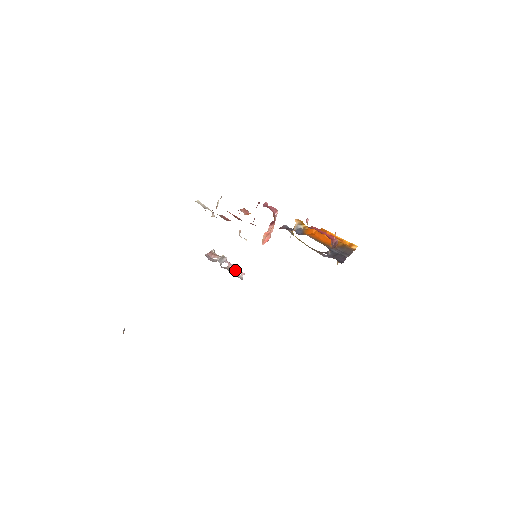
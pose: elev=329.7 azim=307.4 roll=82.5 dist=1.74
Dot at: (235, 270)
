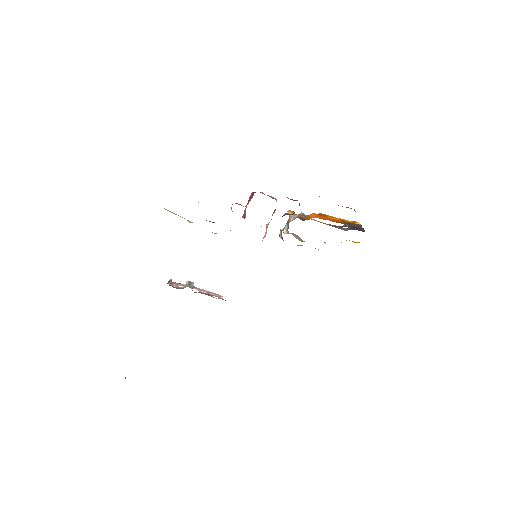
Dot at: (210, 294)
